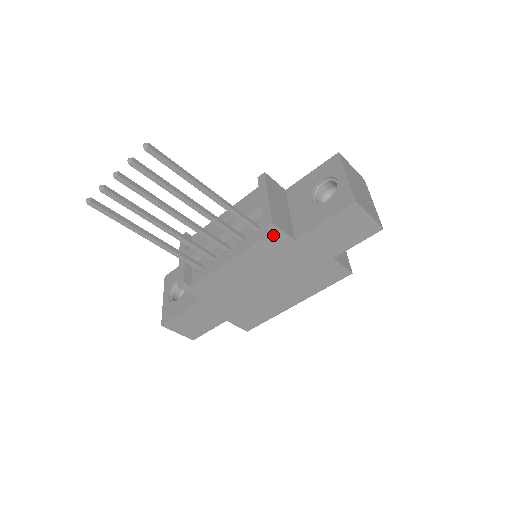
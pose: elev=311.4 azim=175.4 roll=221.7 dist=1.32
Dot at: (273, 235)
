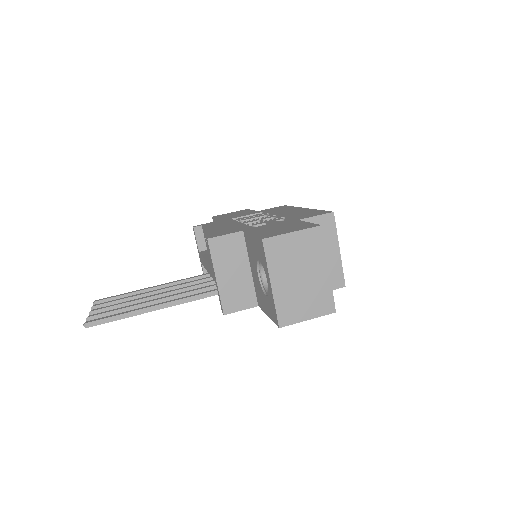
Dot at: occluded
